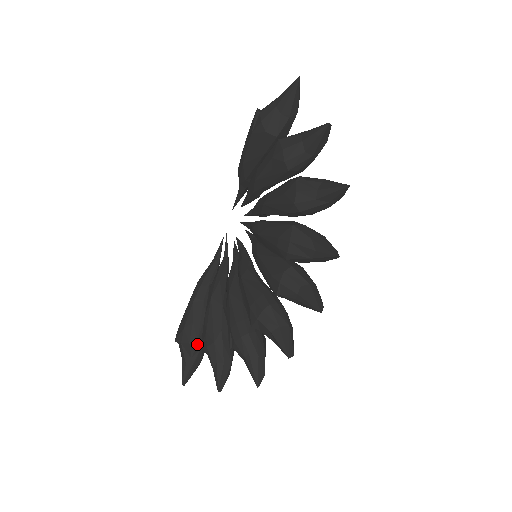
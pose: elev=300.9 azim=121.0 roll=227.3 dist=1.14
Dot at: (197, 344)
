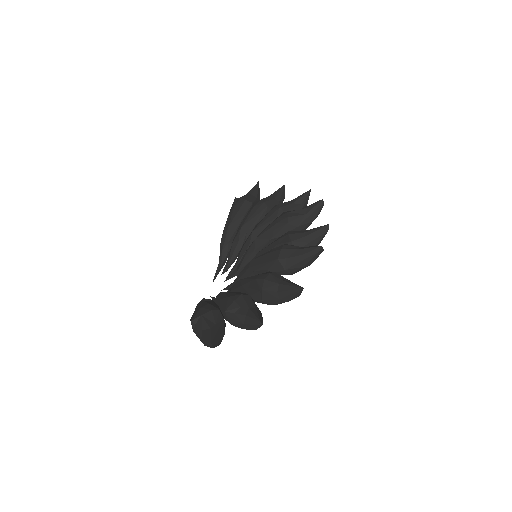
Dot at: (219, 313)
